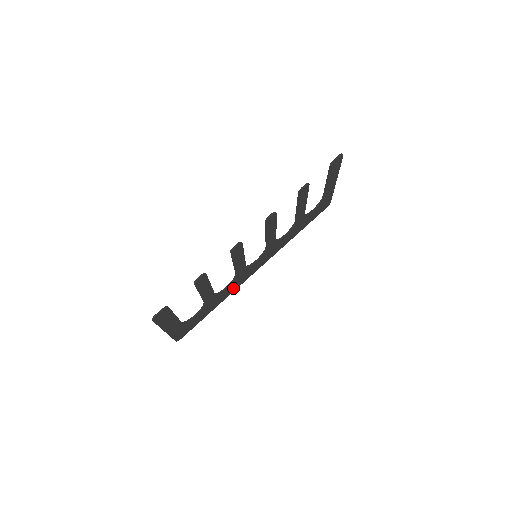
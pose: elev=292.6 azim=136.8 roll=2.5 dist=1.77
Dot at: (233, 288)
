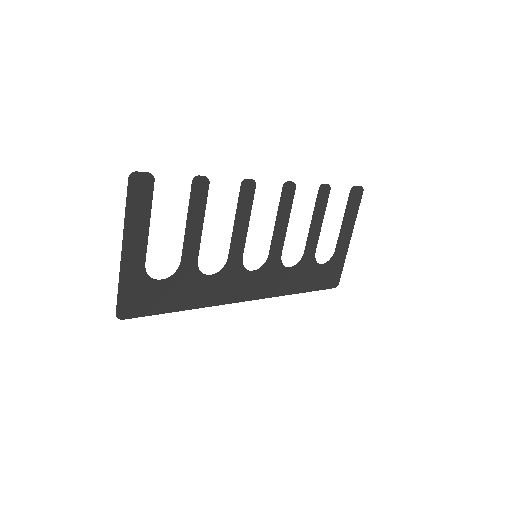
Dot at: (215, 295)
